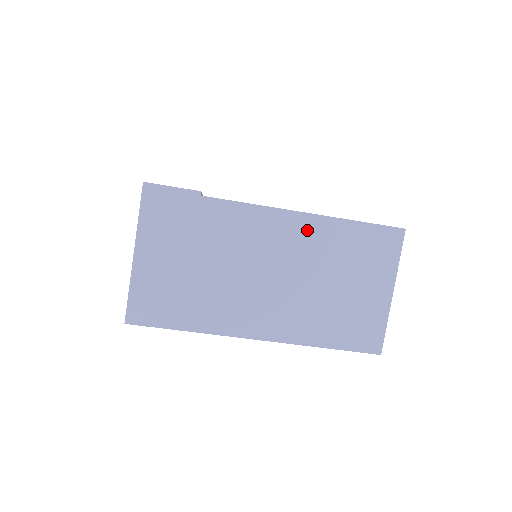
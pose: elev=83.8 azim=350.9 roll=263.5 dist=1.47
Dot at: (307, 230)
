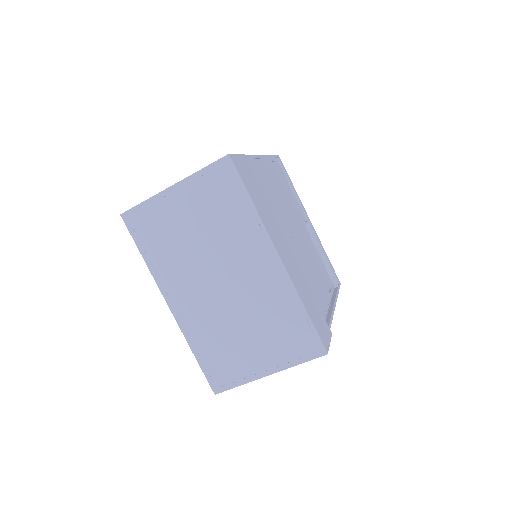
Dot at: occluded
